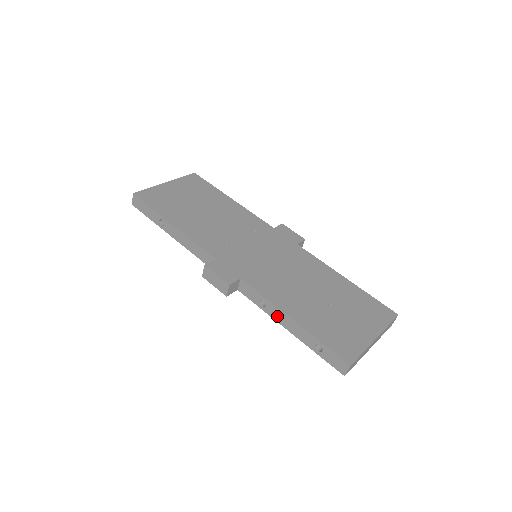
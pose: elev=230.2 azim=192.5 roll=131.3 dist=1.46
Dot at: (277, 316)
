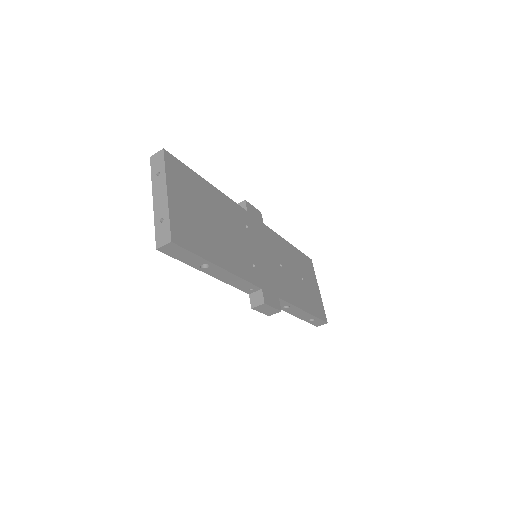
Dot at: (293, 311)
